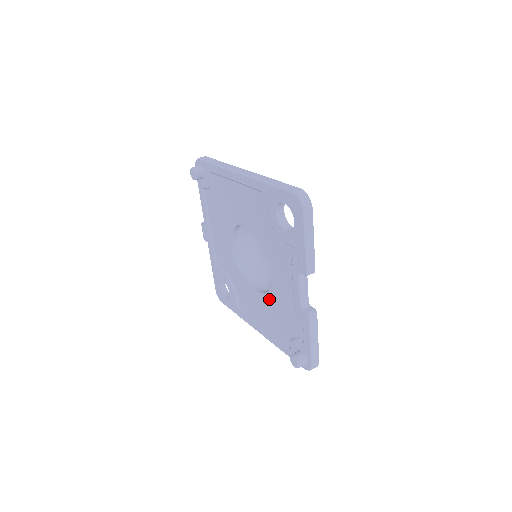
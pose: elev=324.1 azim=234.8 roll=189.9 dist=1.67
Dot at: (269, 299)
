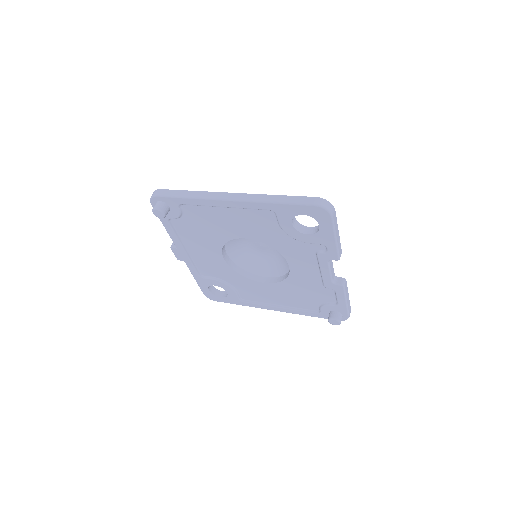
Dot at: (286, 285)
